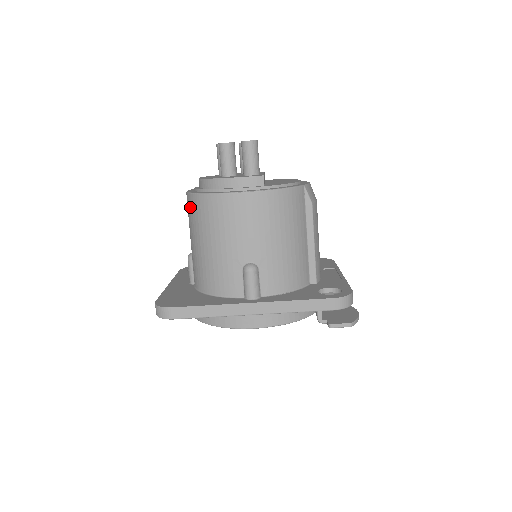
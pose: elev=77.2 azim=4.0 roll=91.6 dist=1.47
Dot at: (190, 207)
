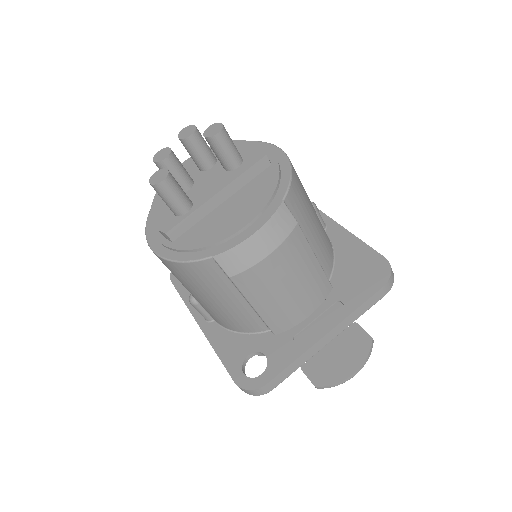
Dot at: occluded
